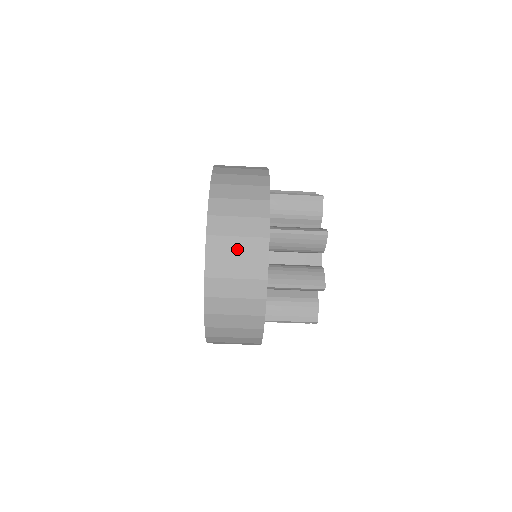
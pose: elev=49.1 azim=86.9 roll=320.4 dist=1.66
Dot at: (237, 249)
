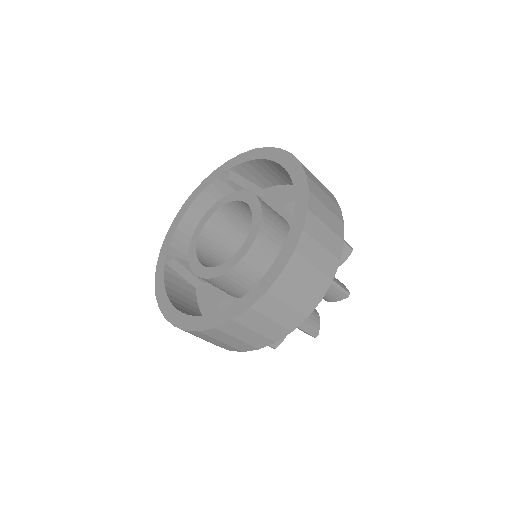
Dot at: (245, 336)
